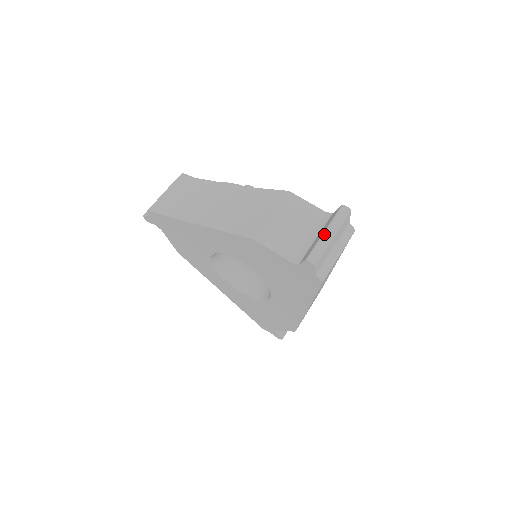
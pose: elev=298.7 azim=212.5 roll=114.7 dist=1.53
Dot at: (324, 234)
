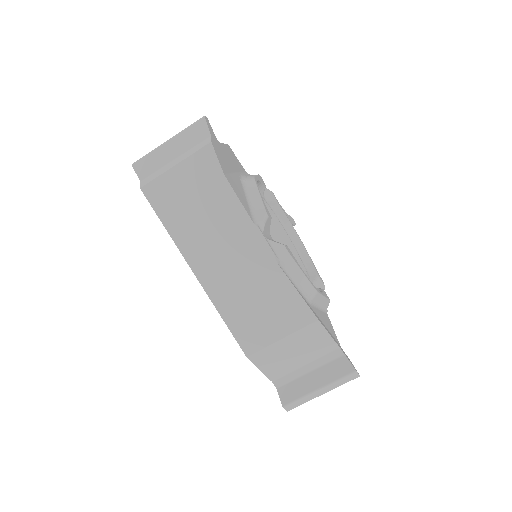
Dot at: (316, 392)
